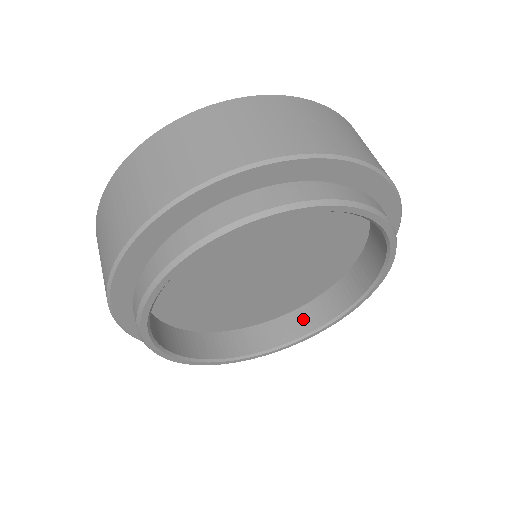
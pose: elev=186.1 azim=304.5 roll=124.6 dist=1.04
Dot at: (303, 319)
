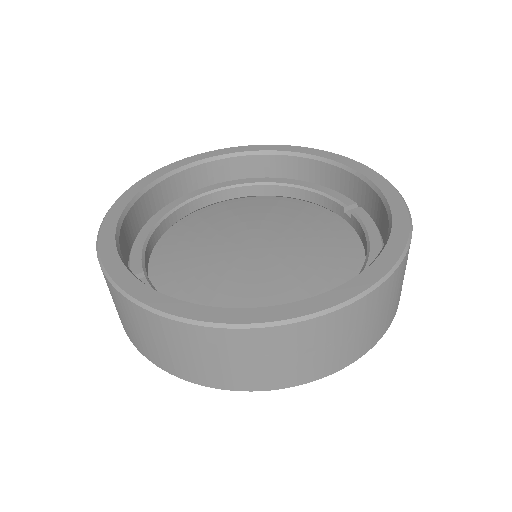
Dot at: occluded
